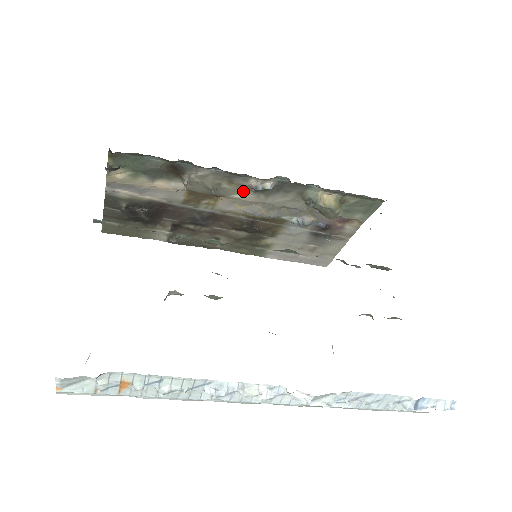
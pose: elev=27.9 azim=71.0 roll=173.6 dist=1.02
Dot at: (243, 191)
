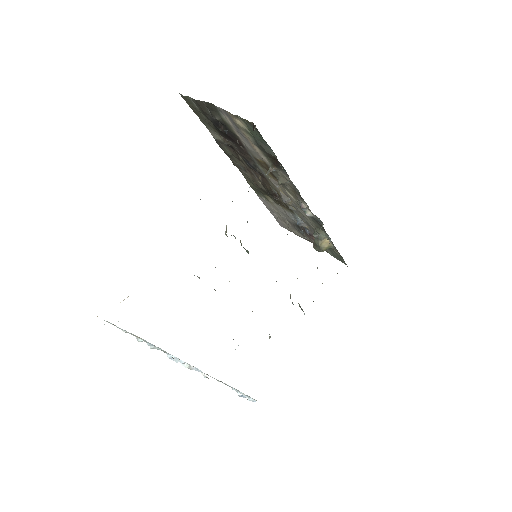
Dot at: (294, 197)
